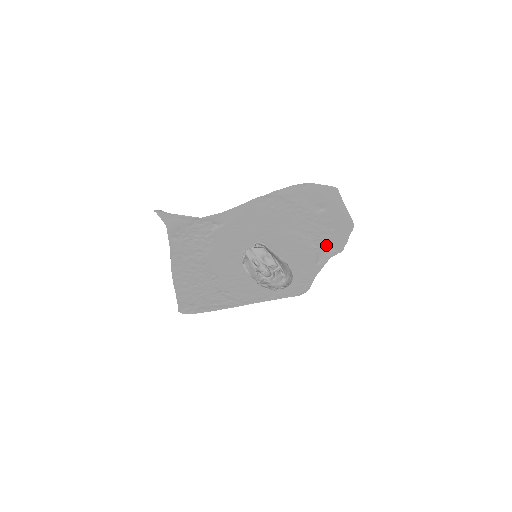
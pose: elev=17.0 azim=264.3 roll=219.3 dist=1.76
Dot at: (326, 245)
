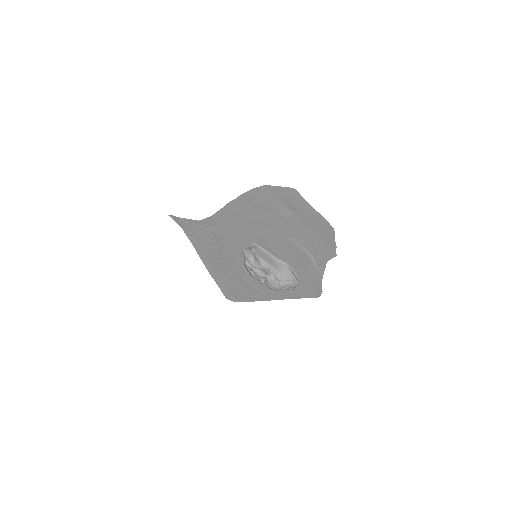
Dot at: (316, 248)
